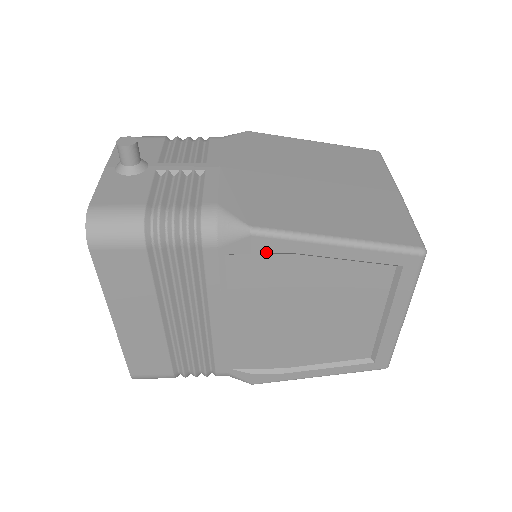
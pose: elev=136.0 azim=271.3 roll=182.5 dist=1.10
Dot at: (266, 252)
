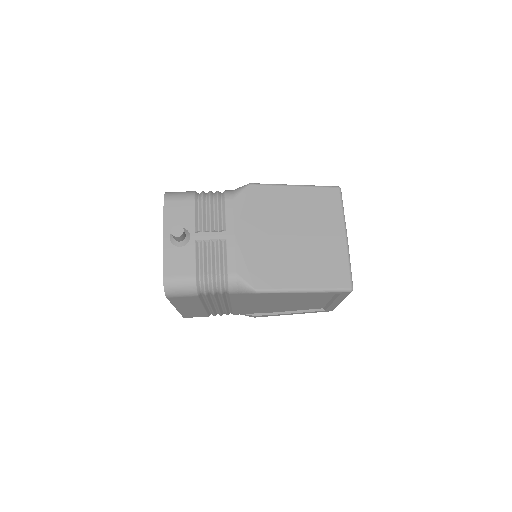
Dot at: occluded
